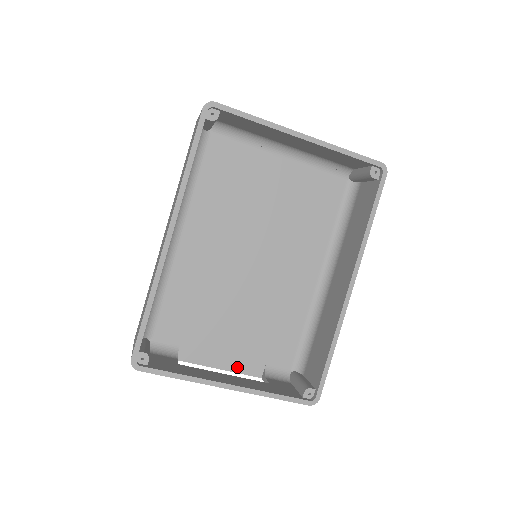
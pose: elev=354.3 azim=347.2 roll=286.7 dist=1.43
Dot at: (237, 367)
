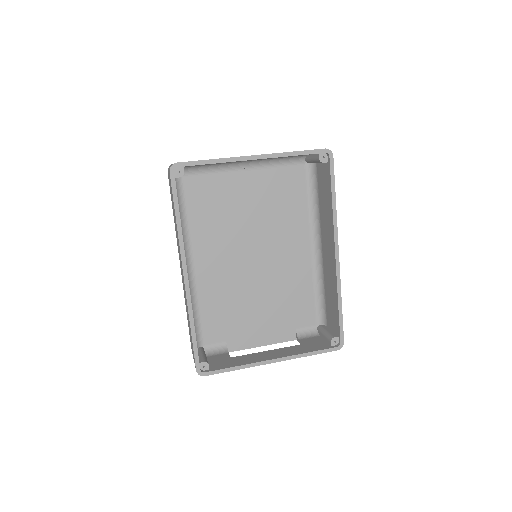
Dot at: (275, 339)
